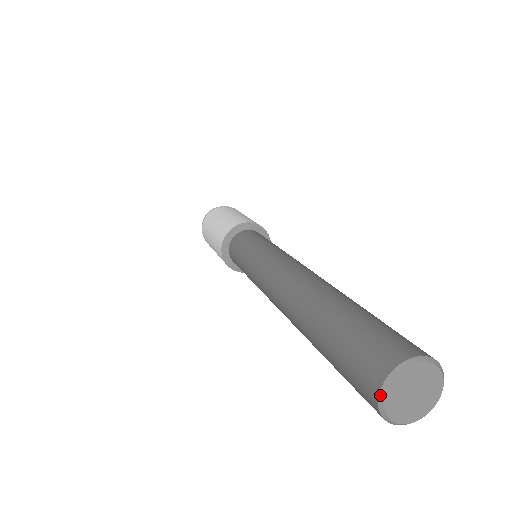
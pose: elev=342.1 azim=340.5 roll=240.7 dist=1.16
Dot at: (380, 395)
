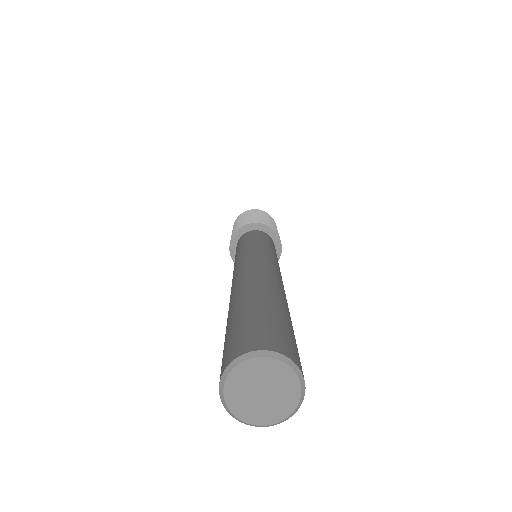
Dot at: (221, 398)
